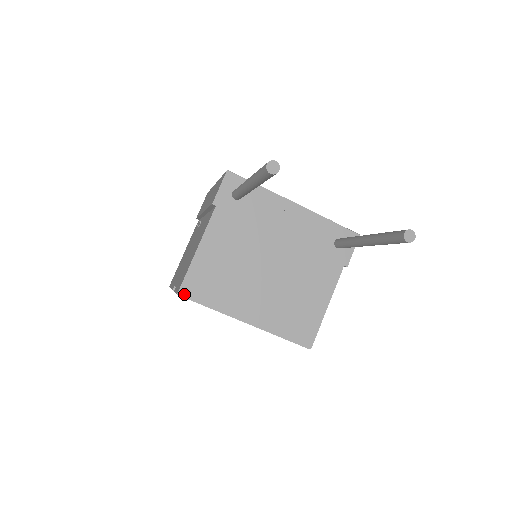
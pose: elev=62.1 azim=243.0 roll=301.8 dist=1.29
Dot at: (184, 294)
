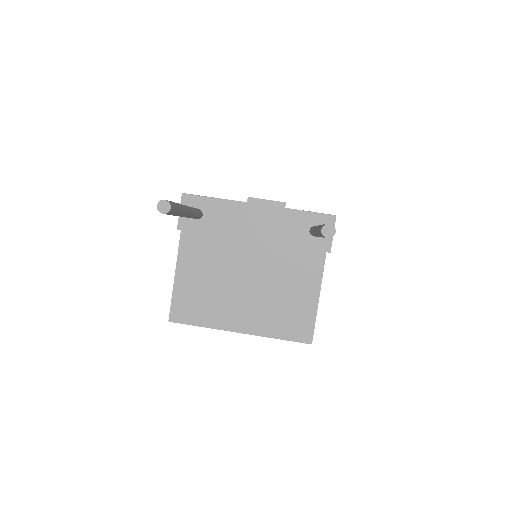
Dot at: (174, 319)
